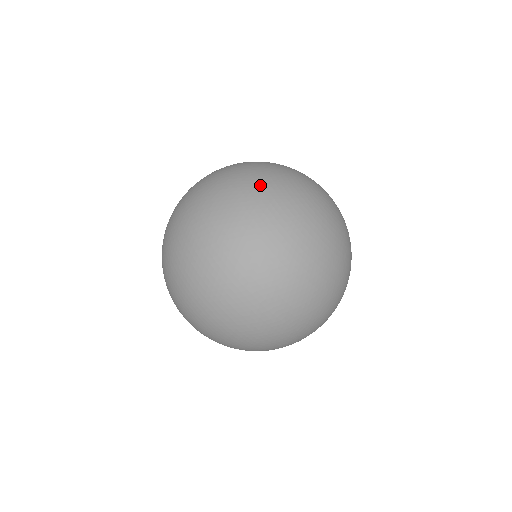
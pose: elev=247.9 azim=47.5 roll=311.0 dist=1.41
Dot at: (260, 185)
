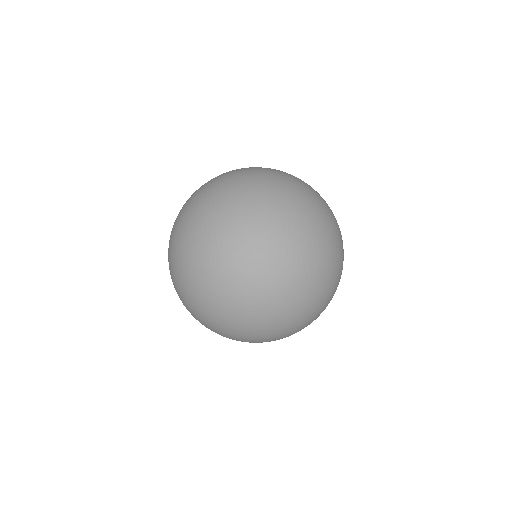
Dot at: (316, 299)
